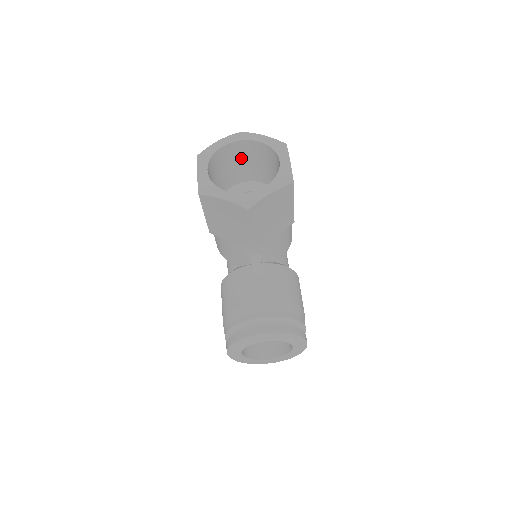
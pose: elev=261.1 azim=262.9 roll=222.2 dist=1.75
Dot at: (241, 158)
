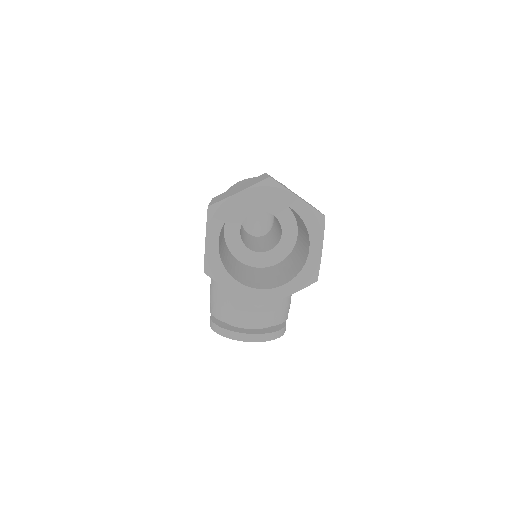
Dot at: occluded
